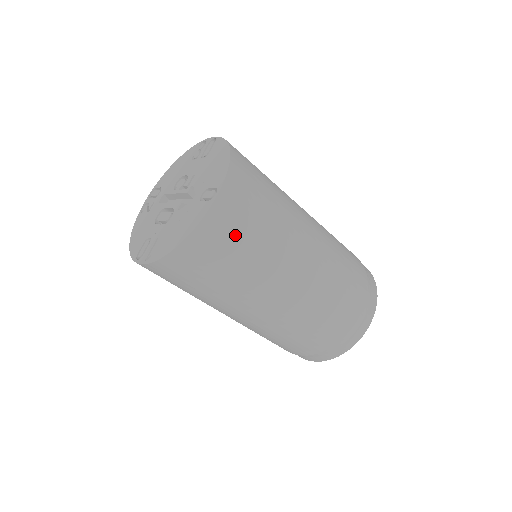
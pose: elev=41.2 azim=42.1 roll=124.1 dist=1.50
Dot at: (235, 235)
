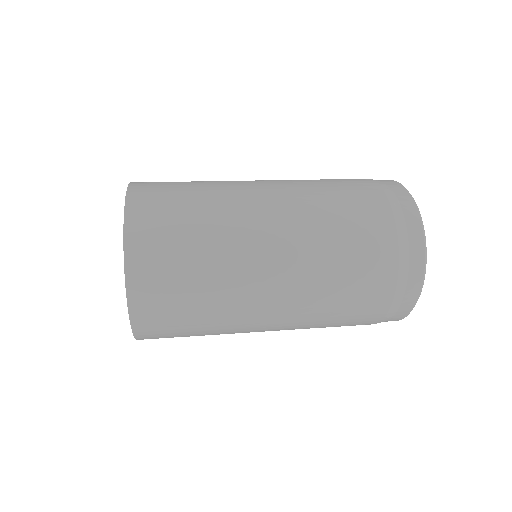
Dot at: (174, 333)
